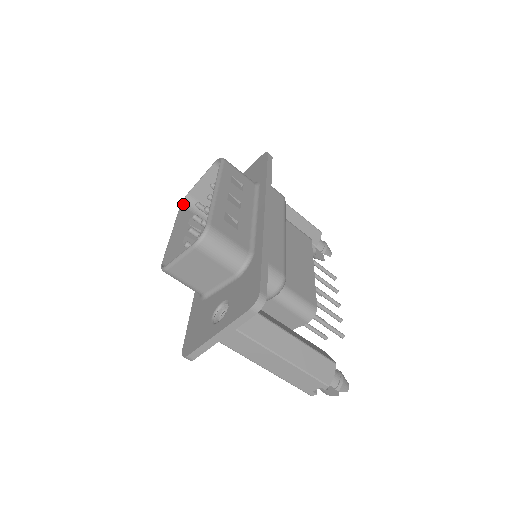
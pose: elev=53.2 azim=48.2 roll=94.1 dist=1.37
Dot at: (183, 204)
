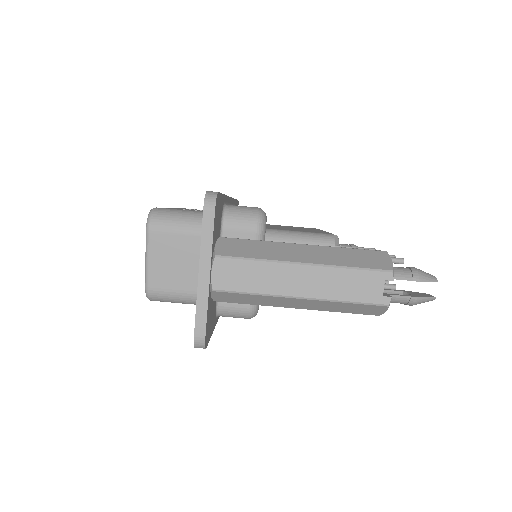
Dot at: occluded
